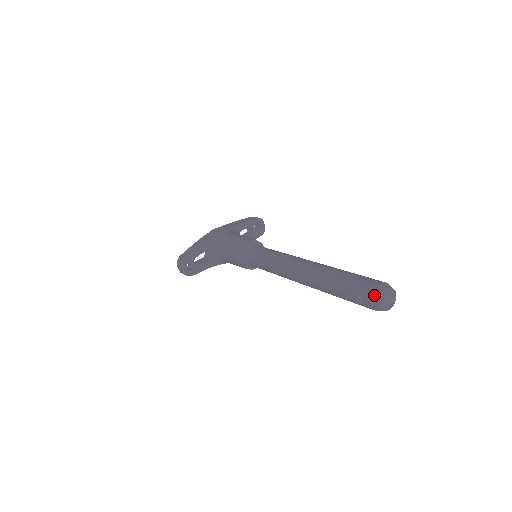
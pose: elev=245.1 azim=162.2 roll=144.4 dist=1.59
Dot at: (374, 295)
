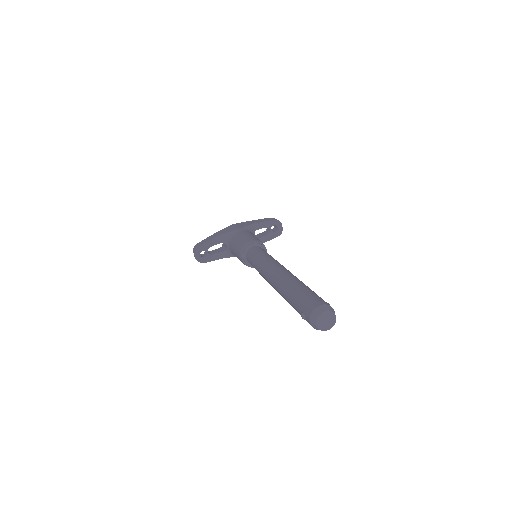
Dot at: (313, 314)
